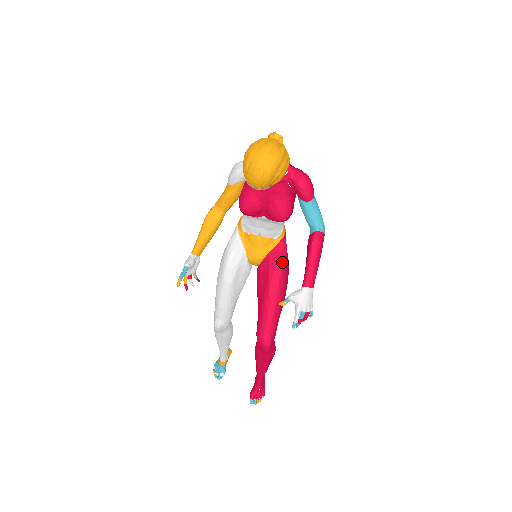
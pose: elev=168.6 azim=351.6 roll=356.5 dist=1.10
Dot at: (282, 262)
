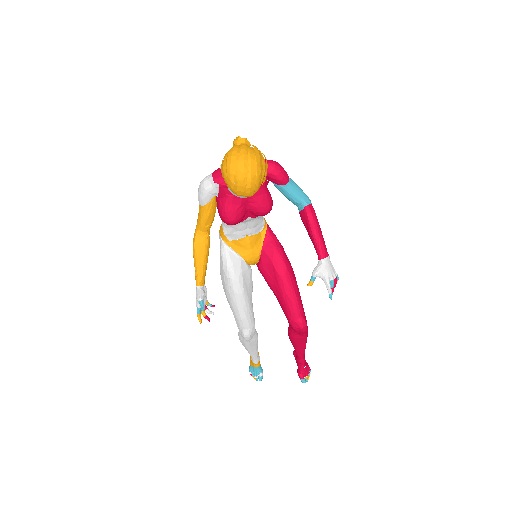
Dot at: (279, 248)
